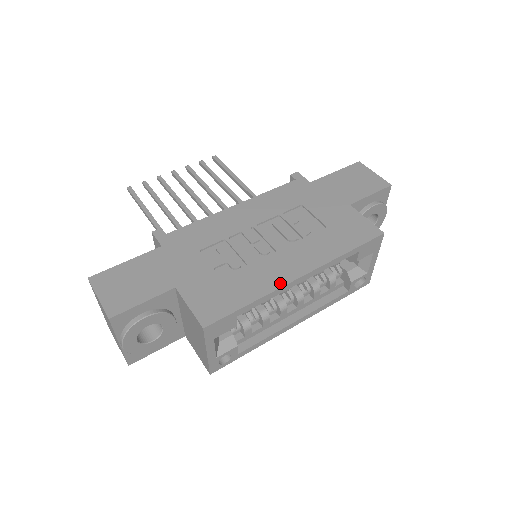
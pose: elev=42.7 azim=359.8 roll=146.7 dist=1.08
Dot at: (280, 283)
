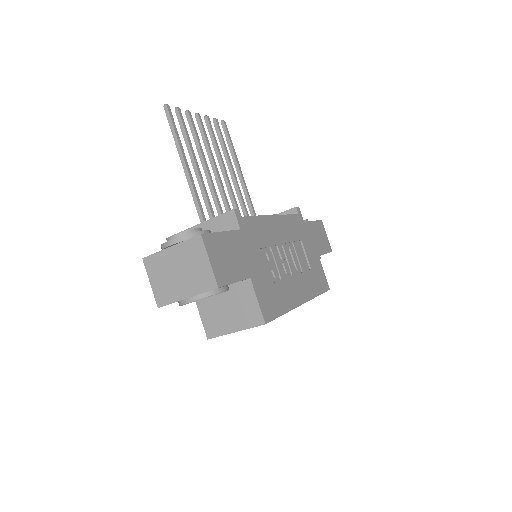
Dot at: (295, 304)
